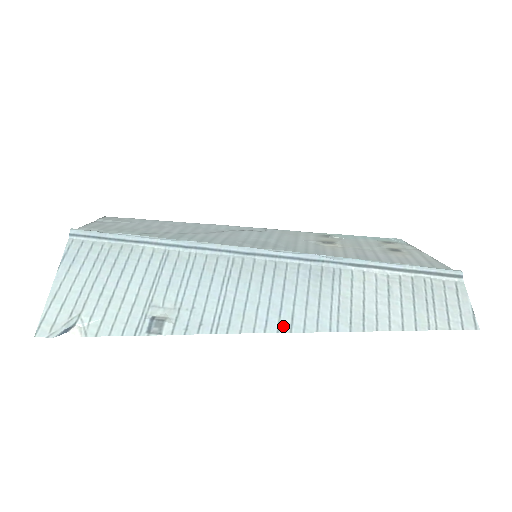
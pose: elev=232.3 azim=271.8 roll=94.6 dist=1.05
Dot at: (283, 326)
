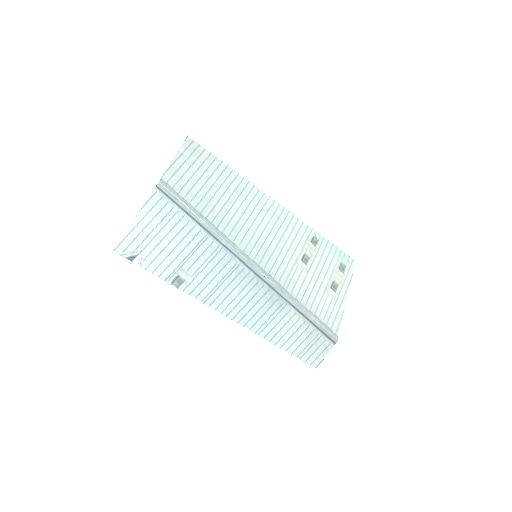
Dot at: (237, 318)
